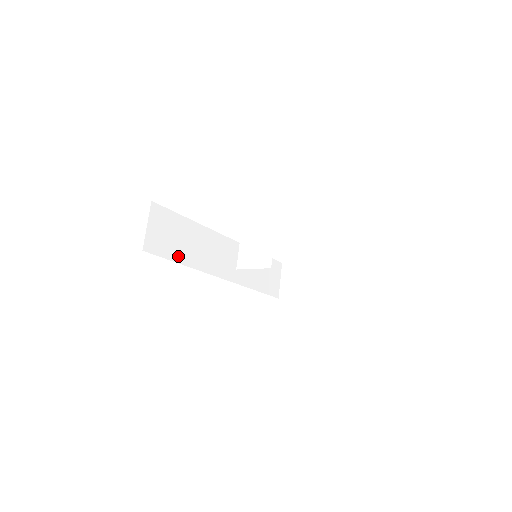
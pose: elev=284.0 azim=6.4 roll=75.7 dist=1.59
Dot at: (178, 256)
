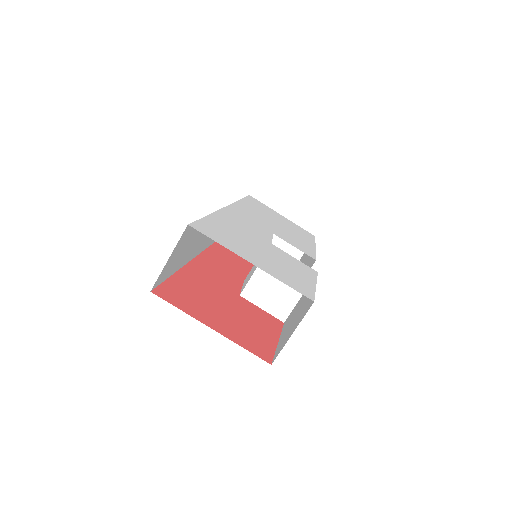
Dot at: (178, 265)
